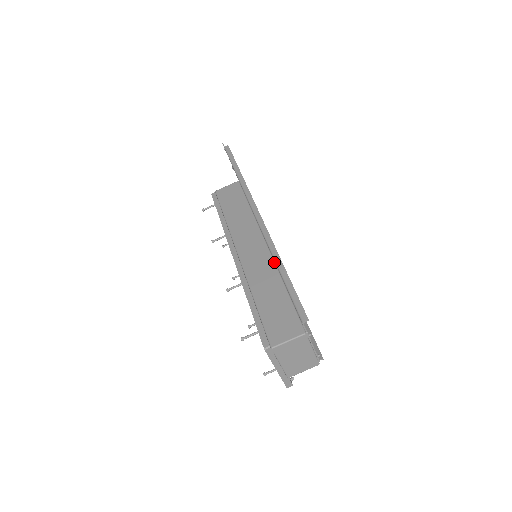
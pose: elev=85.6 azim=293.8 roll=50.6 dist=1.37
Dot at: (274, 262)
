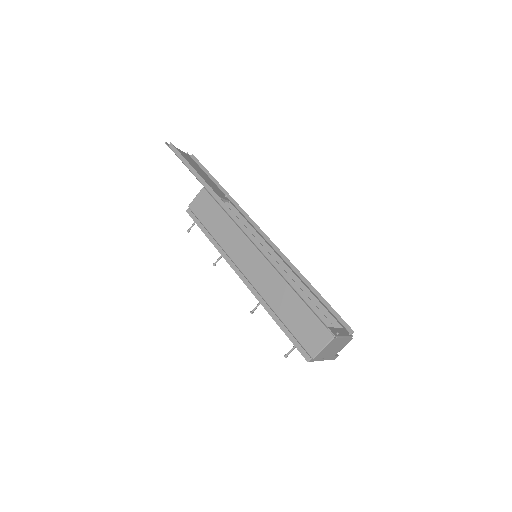
Dot at: (278, 273)
